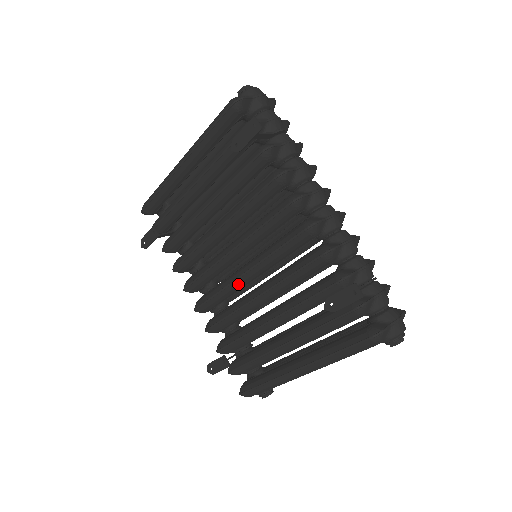
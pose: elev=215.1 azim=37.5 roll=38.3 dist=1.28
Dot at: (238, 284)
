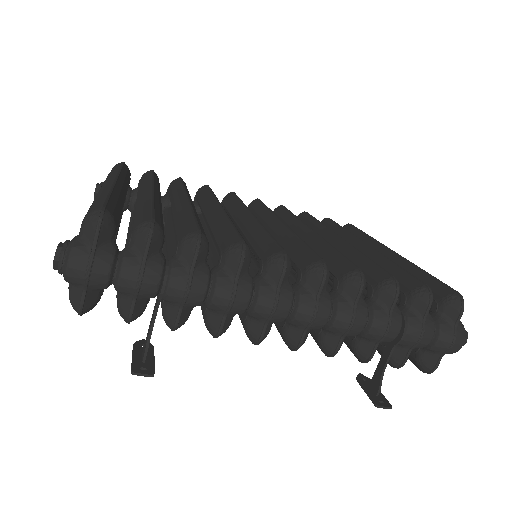
Dot at: occluded
